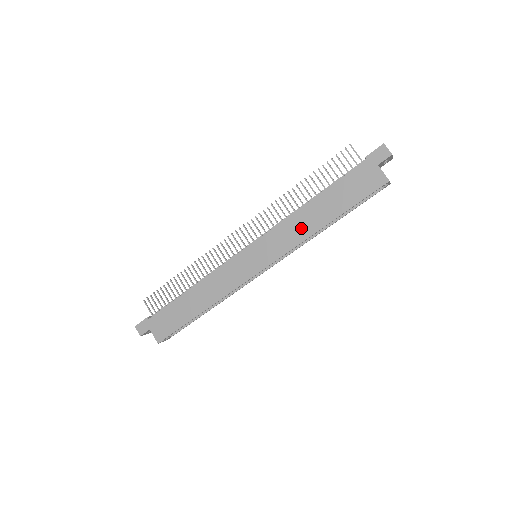
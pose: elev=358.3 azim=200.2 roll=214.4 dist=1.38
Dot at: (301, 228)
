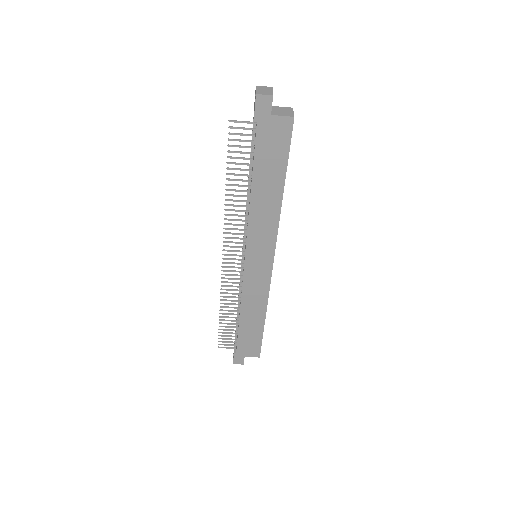
Dot at: (267, 214)
